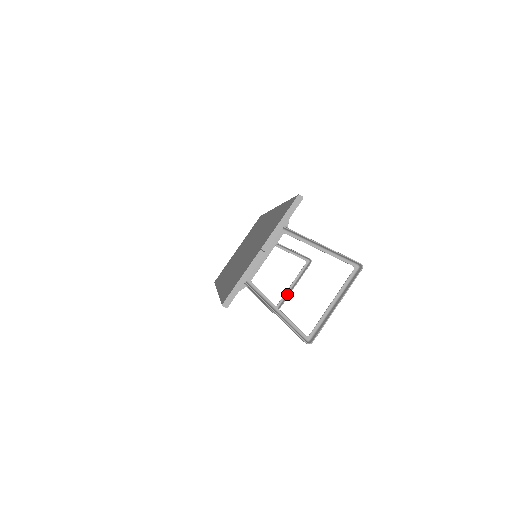
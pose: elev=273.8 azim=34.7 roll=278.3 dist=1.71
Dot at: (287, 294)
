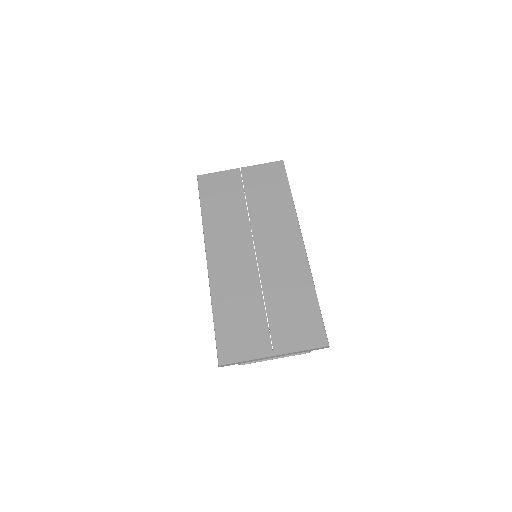
Dot at: occluded
